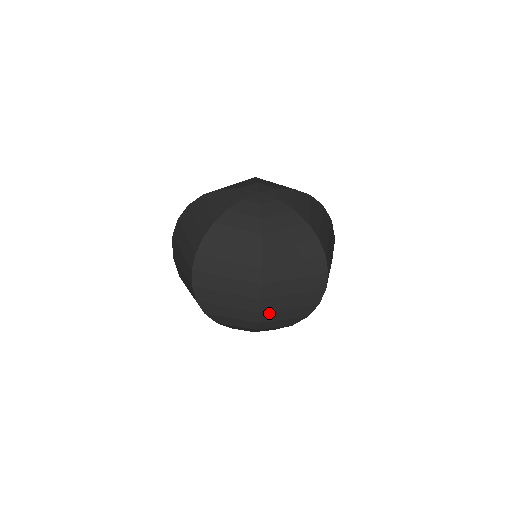
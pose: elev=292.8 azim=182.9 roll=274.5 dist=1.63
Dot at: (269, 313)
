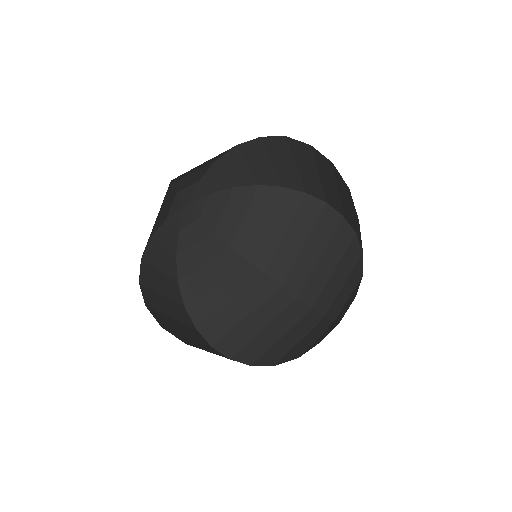
Dot at: (268, 354)
